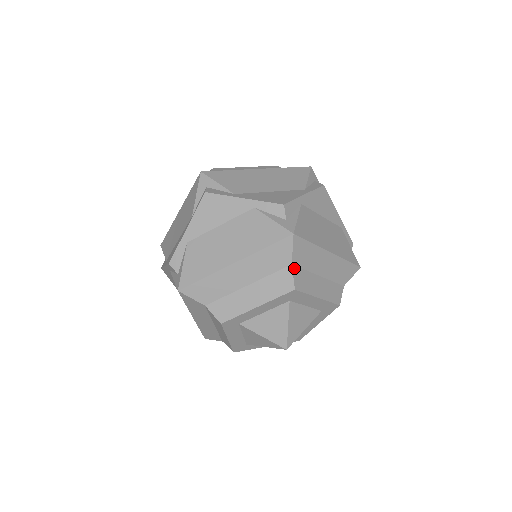
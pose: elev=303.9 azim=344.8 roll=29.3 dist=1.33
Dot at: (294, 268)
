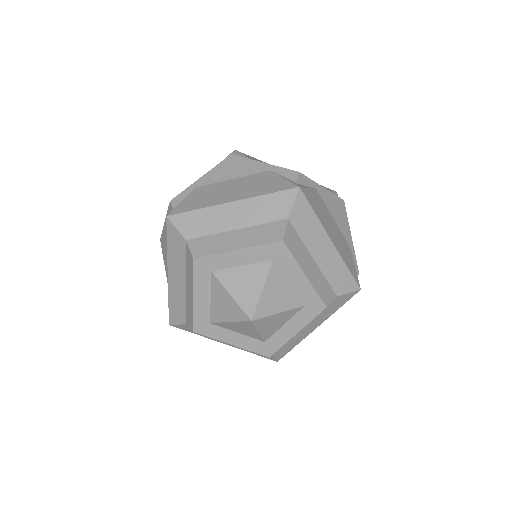
Dot at: (289, 224)
